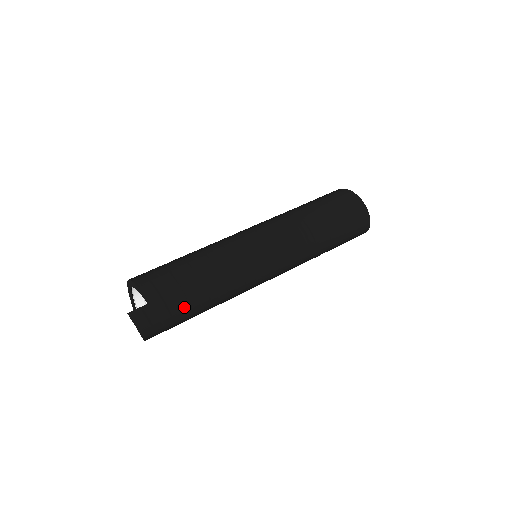
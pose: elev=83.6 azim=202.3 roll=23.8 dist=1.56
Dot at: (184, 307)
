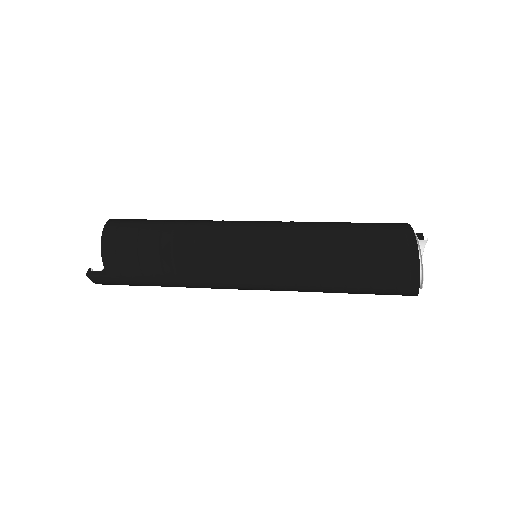
Dot at: (146, 285)
